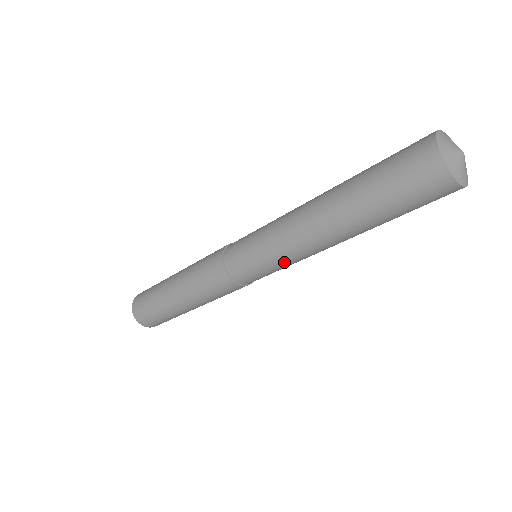
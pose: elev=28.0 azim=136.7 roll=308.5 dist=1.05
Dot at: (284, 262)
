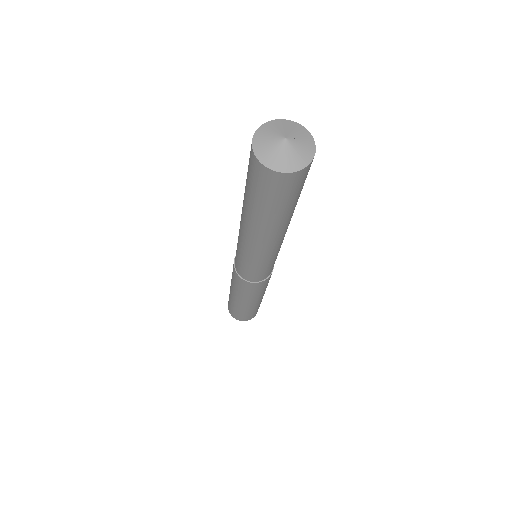
Dot at: (248, 258)
